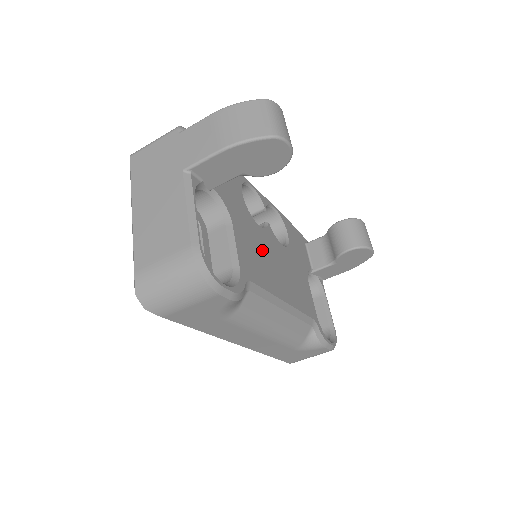
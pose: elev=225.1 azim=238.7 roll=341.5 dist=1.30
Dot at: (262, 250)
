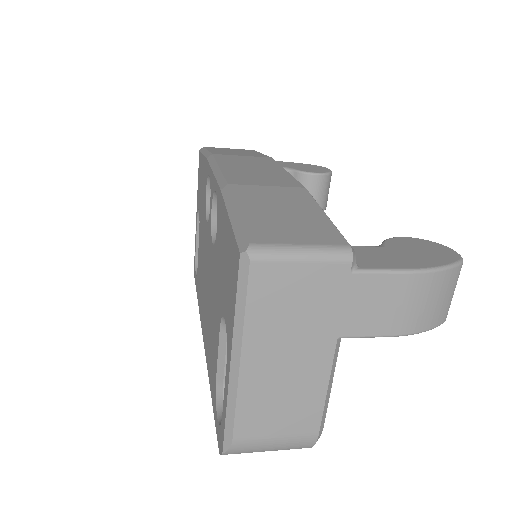
Dot at: occluded
